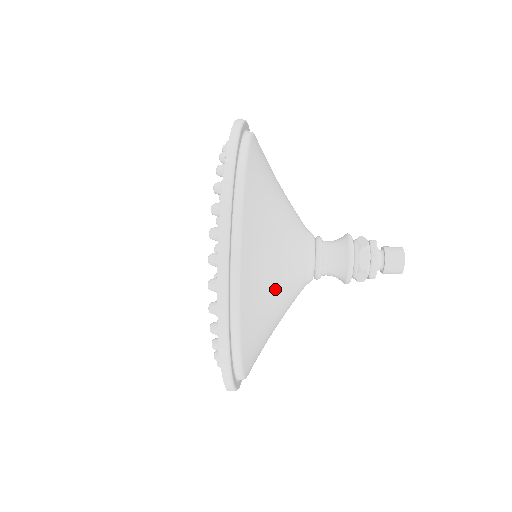
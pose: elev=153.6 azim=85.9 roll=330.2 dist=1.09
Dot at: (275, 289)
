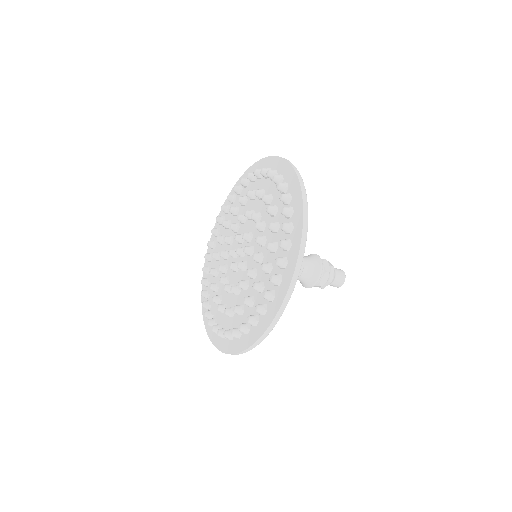
Dot at: occluded
